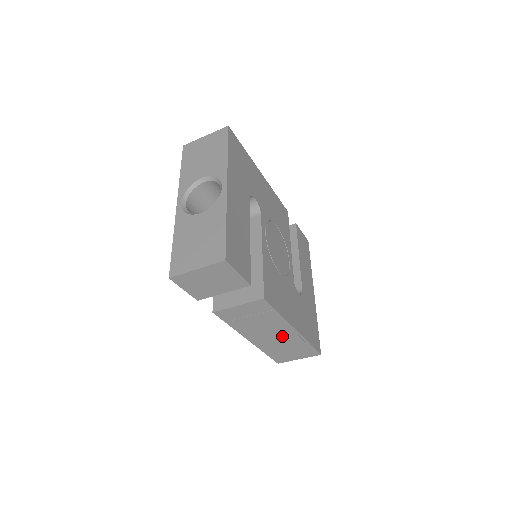
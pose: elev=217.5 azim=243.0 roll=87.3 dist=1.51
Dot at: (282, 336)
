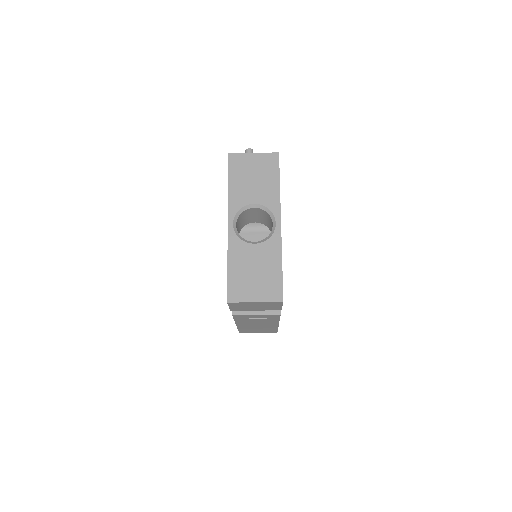
Dot at: (264, 326)
